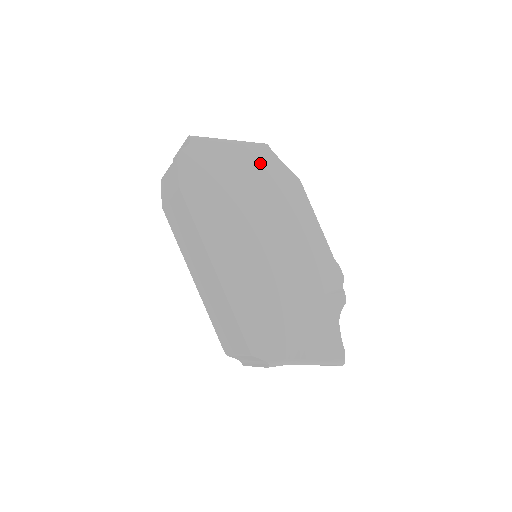
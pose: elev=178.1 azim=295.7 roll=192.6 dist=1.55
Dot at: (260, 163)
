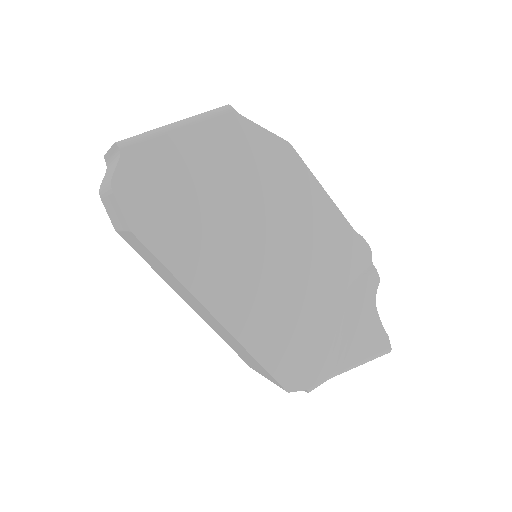
Dot at: (229, 142)
